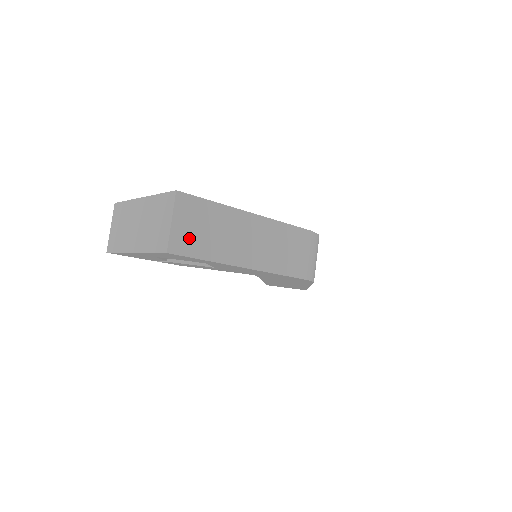
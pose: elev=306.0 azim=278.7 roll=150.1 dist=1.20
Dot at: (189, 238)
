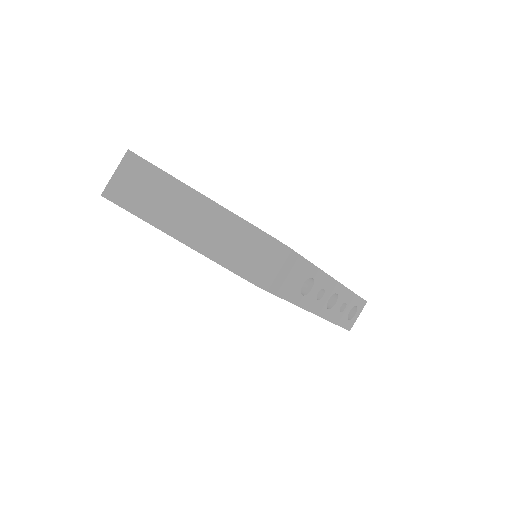
Dot at: (126, 191)
